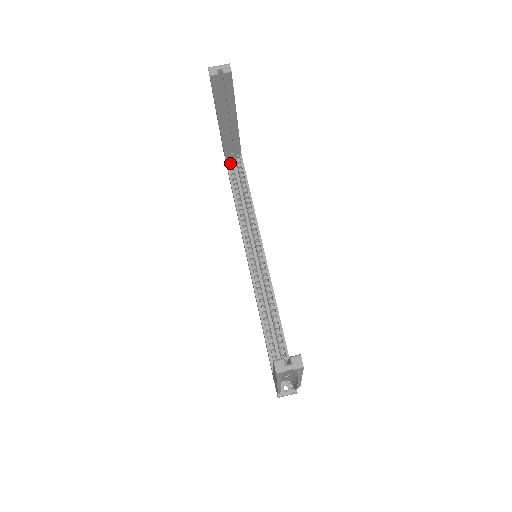
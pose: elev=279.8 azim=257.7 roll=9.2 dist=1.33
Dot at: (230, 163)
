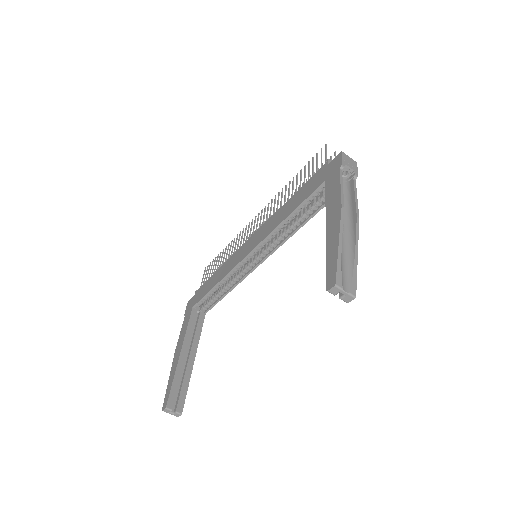
Dot at: (324, 186)
